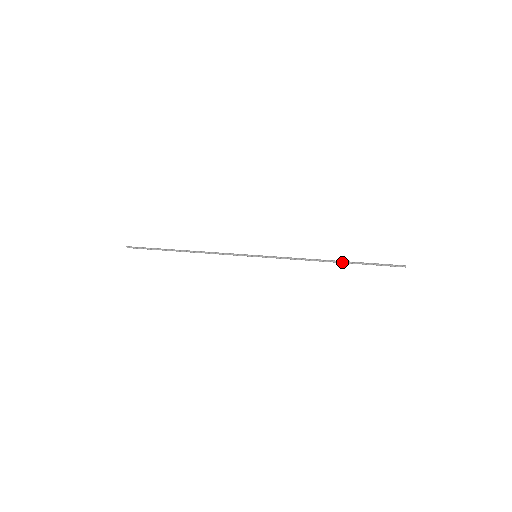
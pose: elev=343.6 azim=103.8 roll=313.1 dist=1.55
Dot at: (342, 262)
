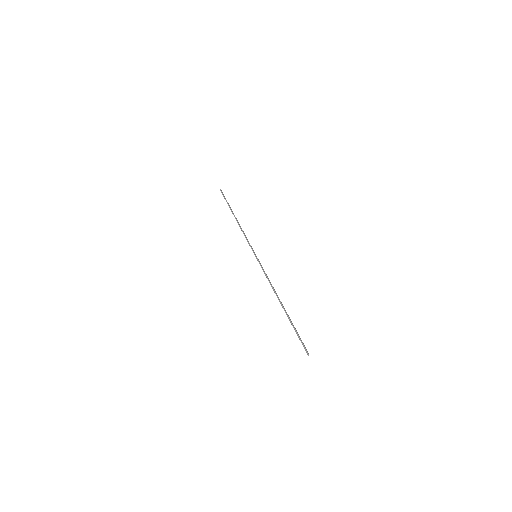
Dot at: occluded
